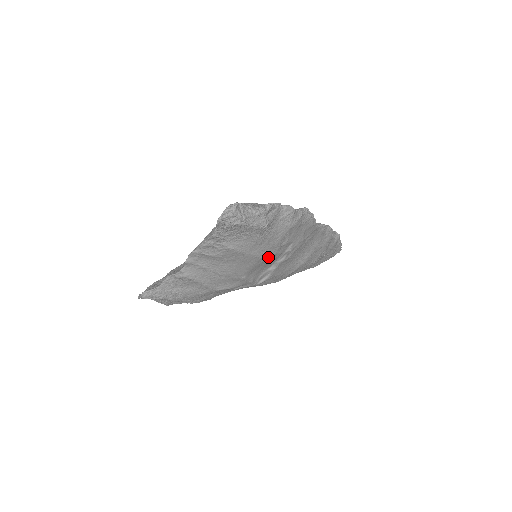
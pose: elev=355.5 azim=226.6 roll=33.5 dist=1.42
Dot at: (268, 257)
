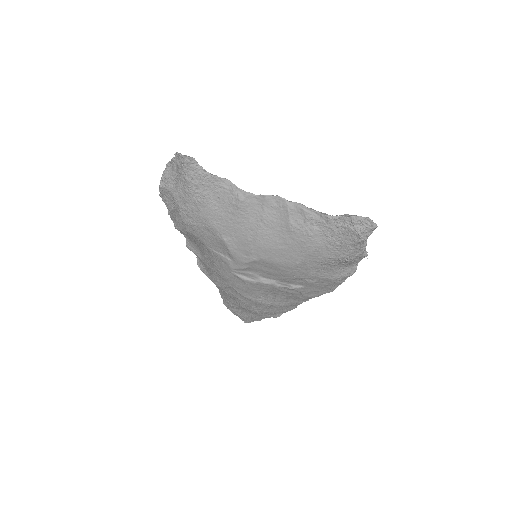
Dot at: (292, 273)
